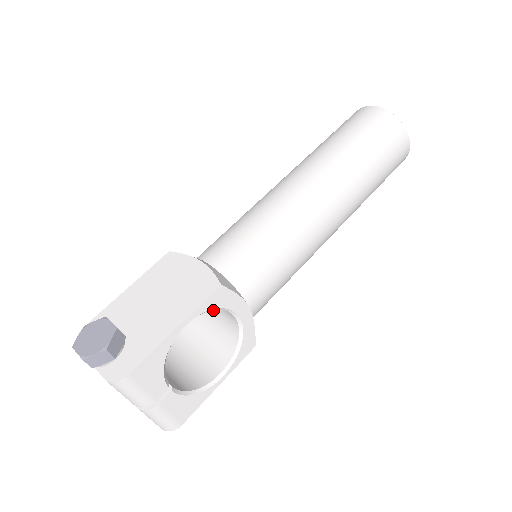
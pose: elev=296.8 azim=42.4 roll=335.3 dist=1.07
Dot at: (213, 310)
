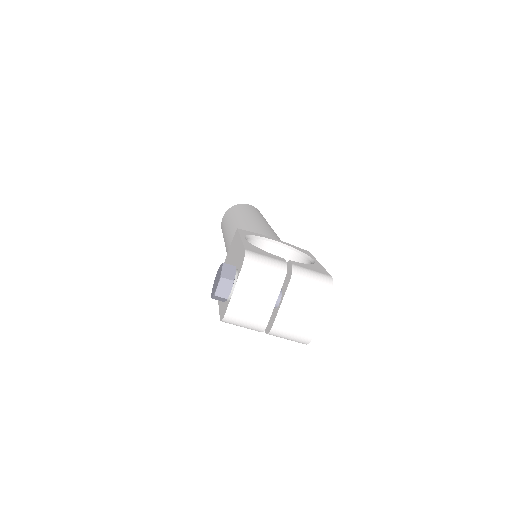
Dot at: occluded
